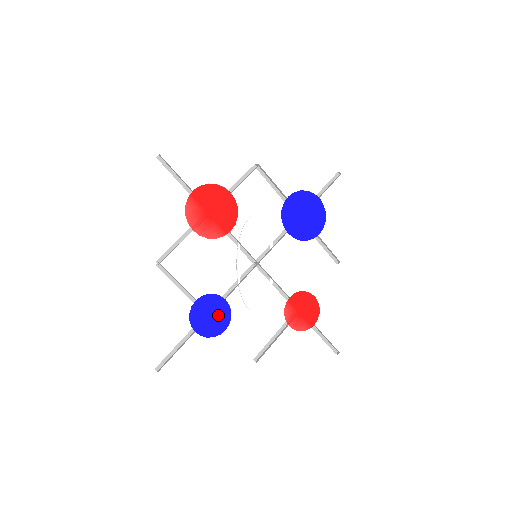
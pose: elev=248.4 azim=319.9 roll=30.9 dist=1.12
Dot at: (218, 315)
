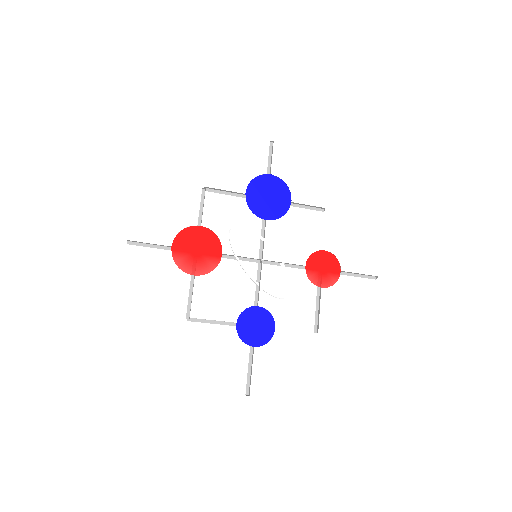
Dot at: (261, 322)
